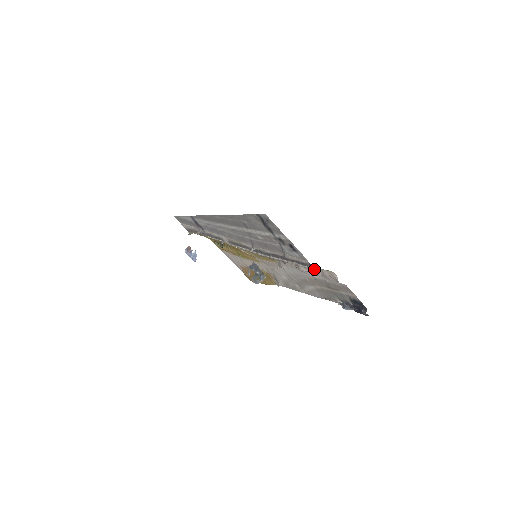
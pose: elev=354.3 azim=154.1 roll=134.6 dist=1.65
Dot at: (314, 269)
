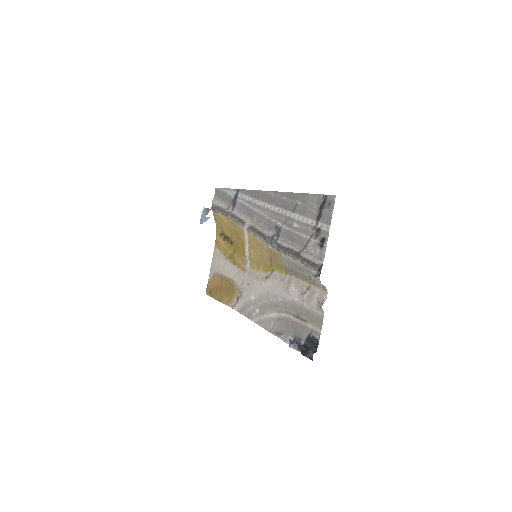
Dot at: (320, 273)
